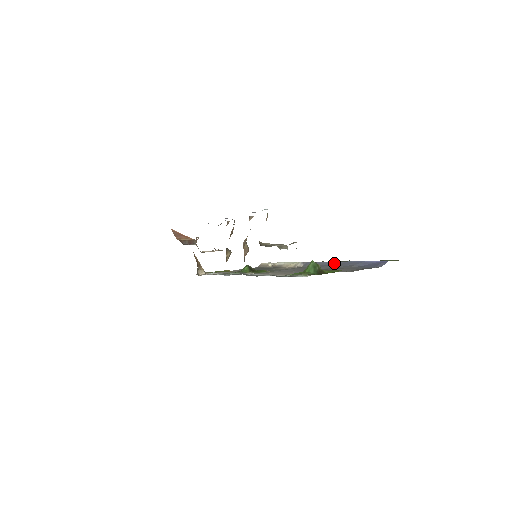
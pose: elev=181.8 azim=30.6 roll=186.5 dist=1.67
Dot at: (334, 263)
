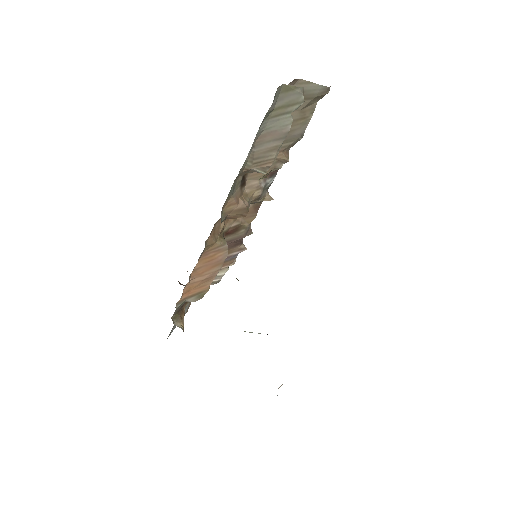
Dot at: occluded
